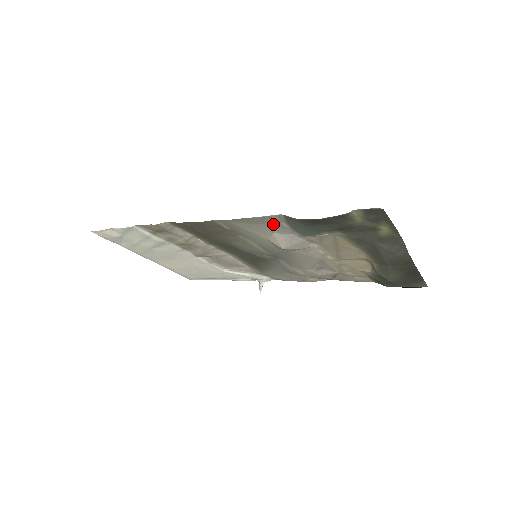
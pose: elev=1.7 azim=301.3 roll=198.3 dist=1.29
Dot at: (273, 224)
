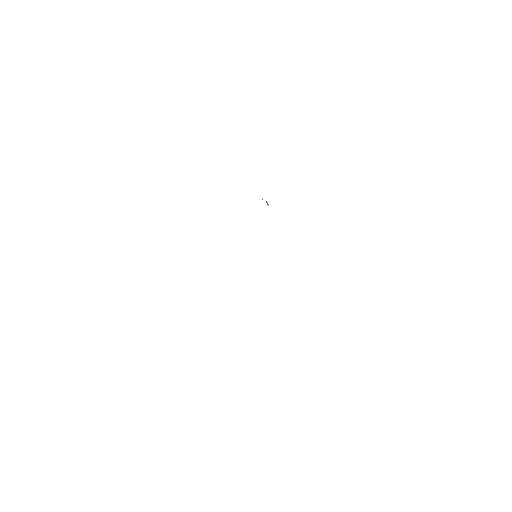
Dot at: occluded
